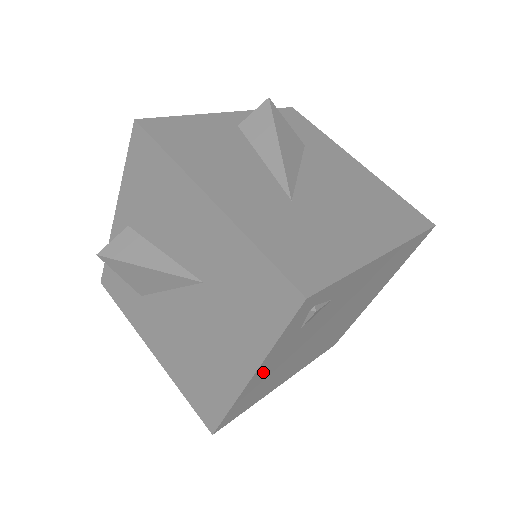
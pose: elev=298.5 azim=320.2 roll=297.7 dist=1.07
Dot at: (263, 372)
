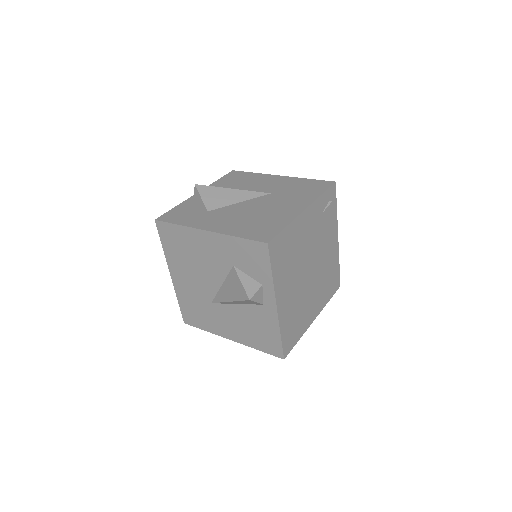
Dot at: (305, 221)
